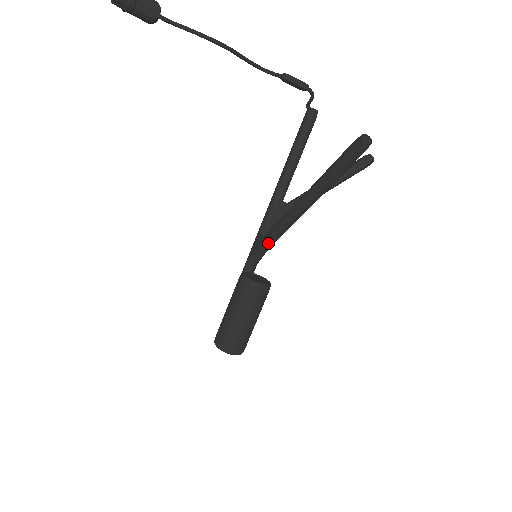
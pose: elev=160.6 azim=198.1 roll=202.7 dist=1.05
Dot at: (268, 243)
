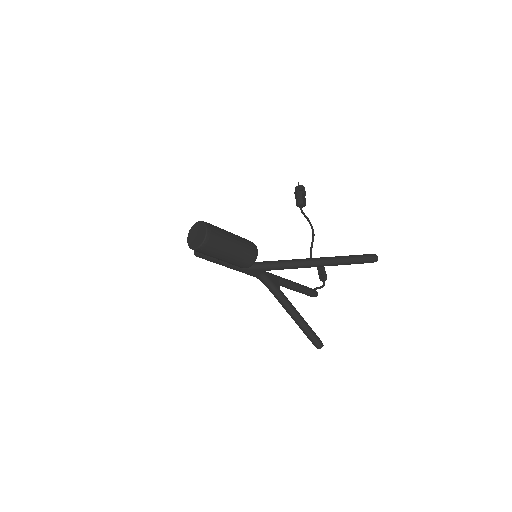
Dot at: (267, 262)
